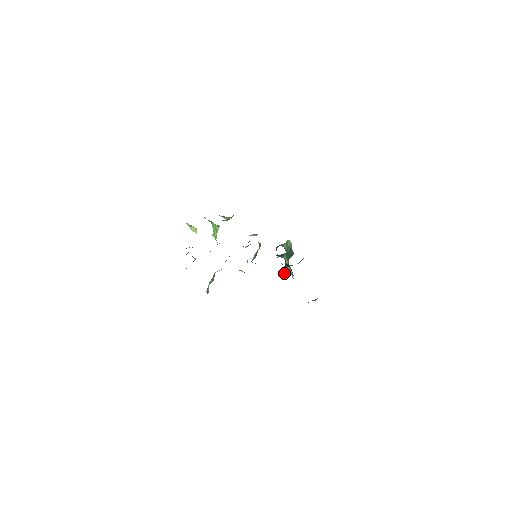
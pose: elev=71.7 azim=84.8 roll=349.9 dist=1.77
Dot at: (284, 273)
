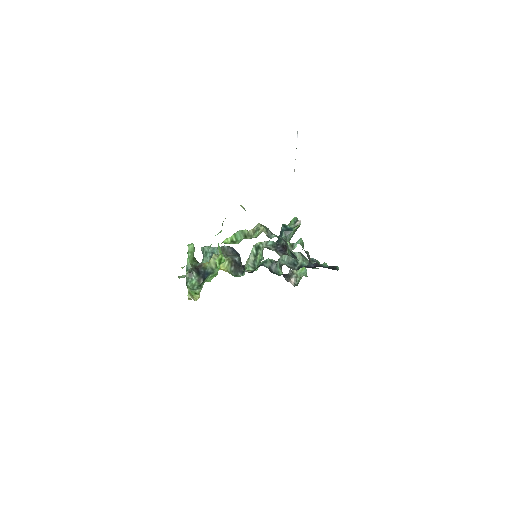
Dot at: (277, 266)
